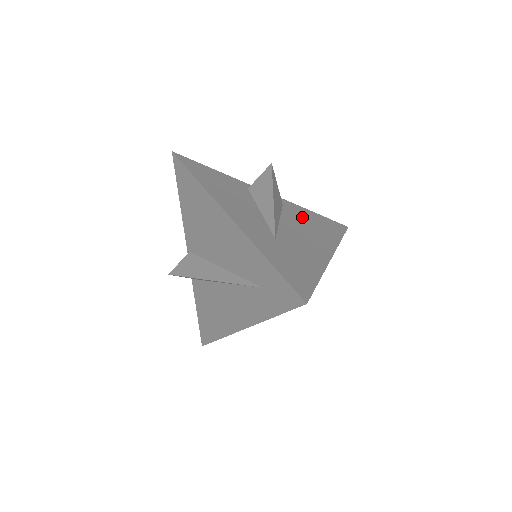
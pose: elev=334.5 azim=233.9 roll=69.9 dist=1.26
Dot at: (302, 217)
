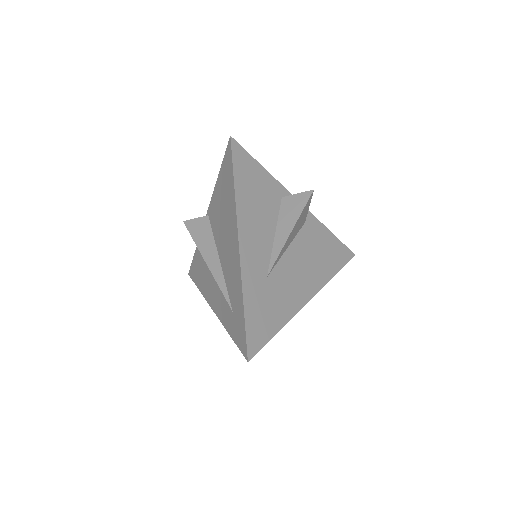
Dot at: (314, 242)
